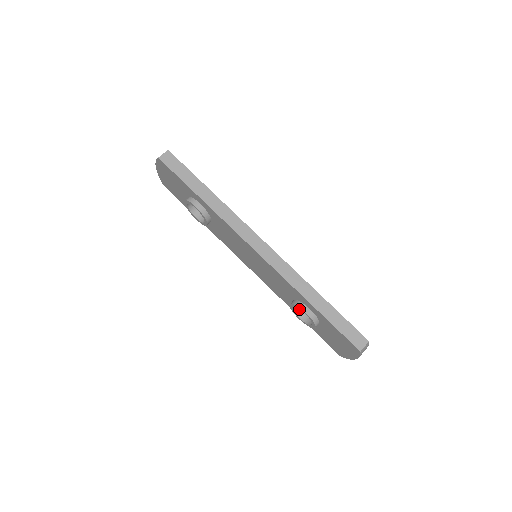
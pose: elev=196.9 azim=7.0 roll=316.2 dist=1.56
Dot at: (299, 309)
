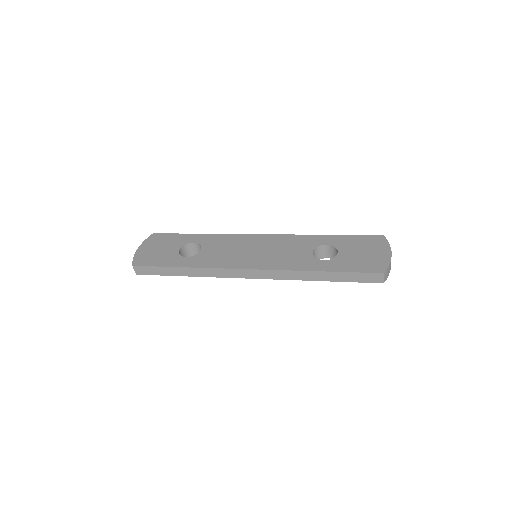
Dot at: (320, 255)
